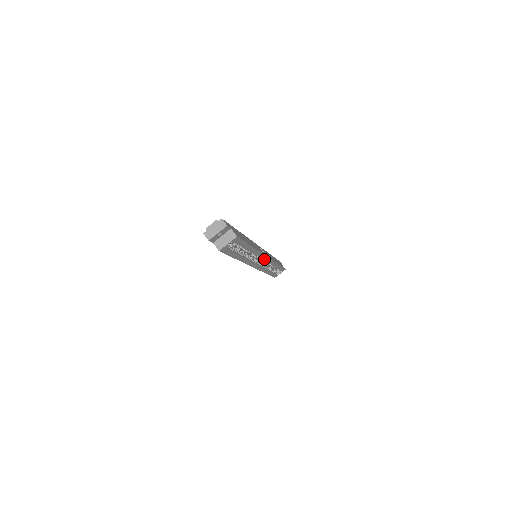
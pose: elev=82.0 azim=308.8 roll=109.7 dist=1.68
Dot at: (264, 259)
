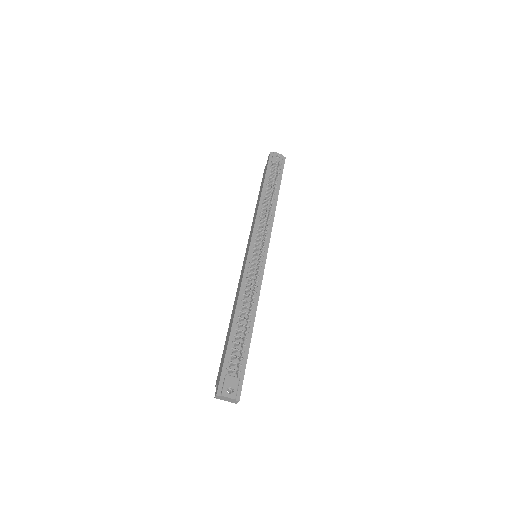
Dot at: occluded
